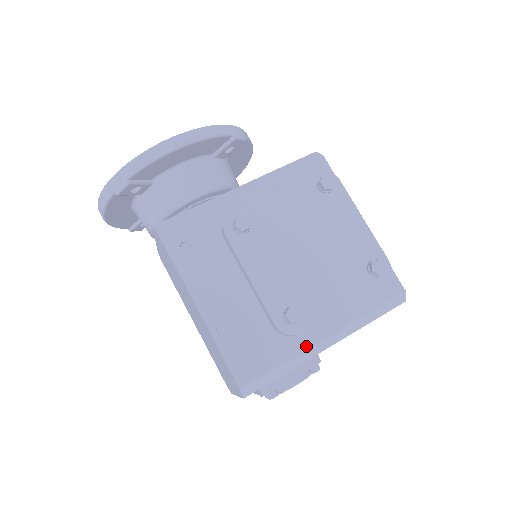
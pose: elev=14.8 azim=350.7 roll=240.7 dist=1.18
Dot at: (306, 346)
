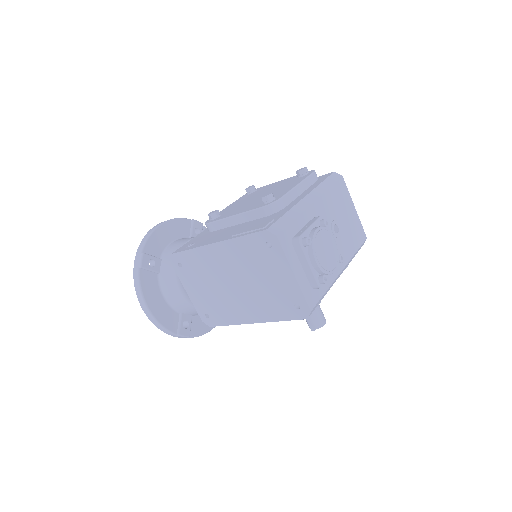
Dot at: (294, 205)
